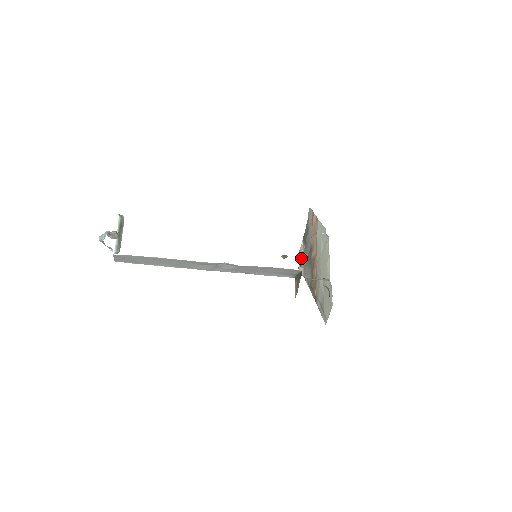
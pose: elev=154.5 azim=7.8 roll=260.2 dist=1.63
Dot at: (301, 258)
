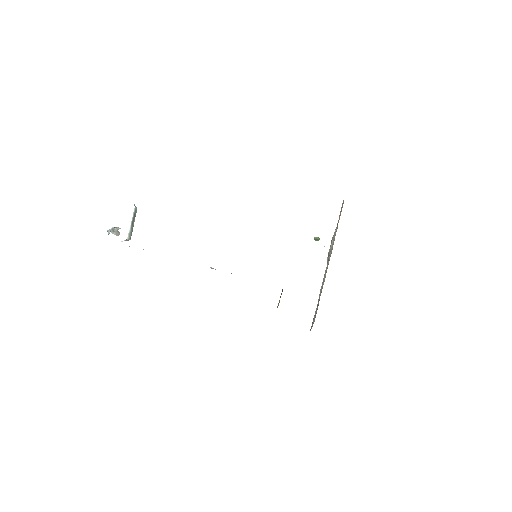
Dot at: (330, 246)
